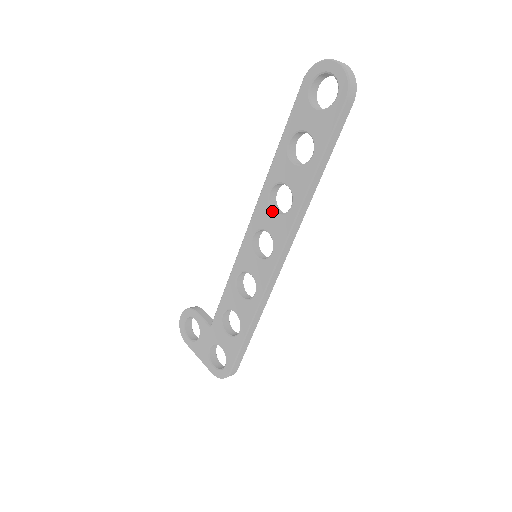
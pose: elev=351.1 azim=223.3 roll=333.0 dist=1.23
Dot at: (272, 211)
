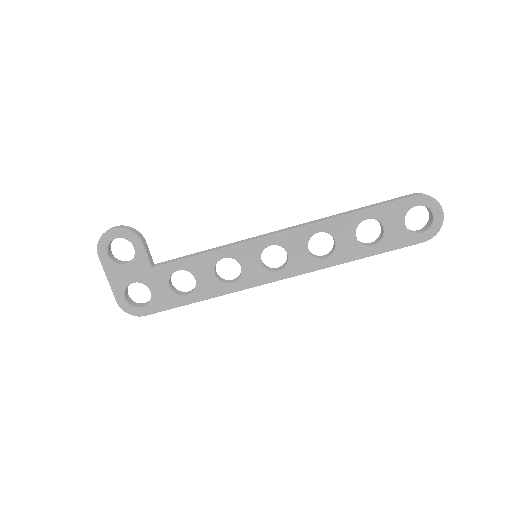
Dot at: (307, 246)
